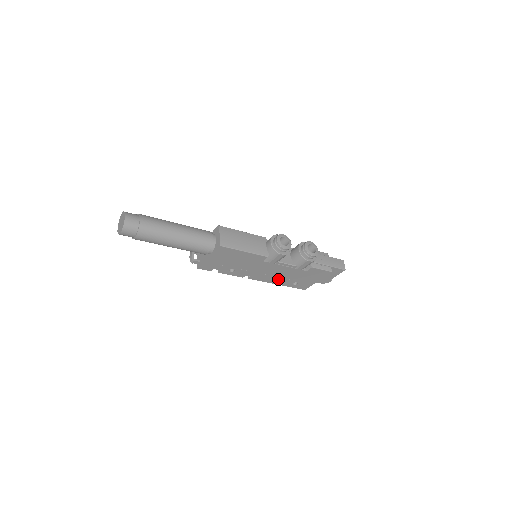
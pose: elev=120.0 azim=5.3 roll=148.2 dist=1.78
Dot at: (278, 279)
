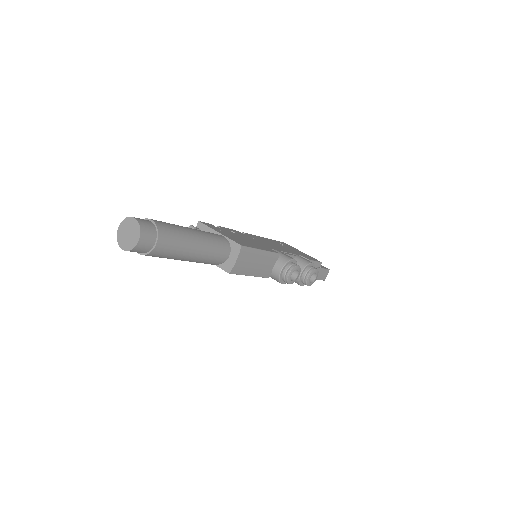
Dot at: occluded
